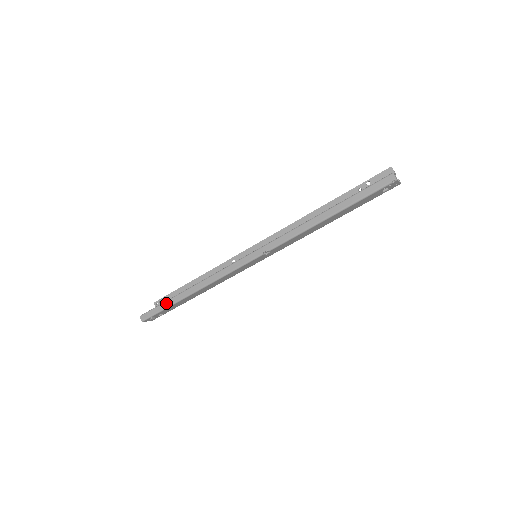
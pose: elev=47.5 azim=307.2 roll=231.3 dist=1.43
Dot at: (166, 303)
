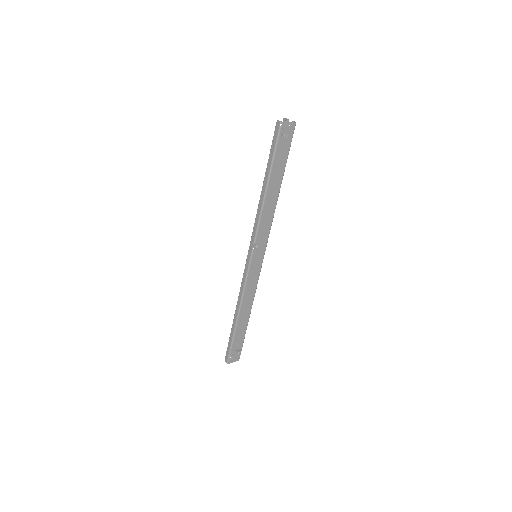
Dot at: (230, 337)
